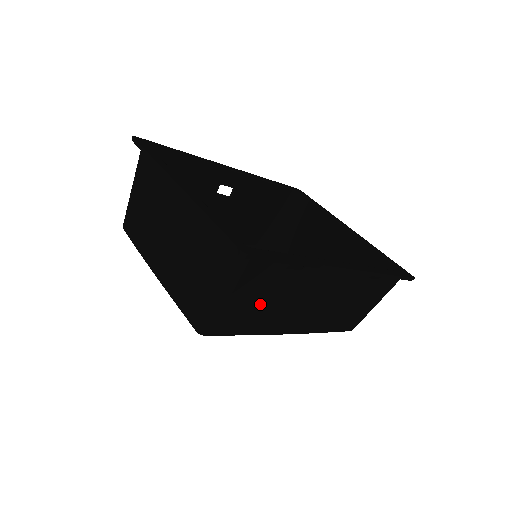
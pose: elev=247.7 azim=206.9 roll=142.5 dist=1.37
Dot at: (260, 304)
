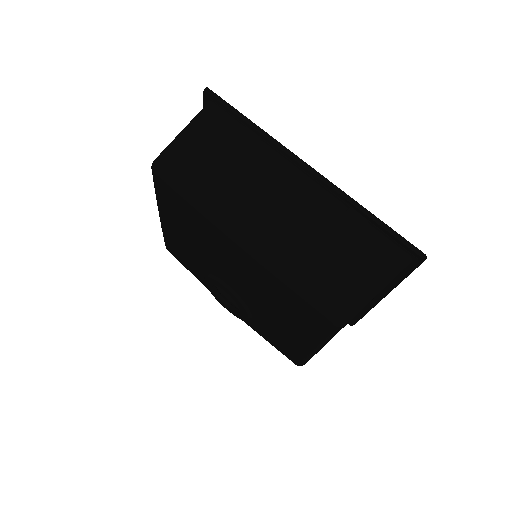
Dot at: (212, 161)
